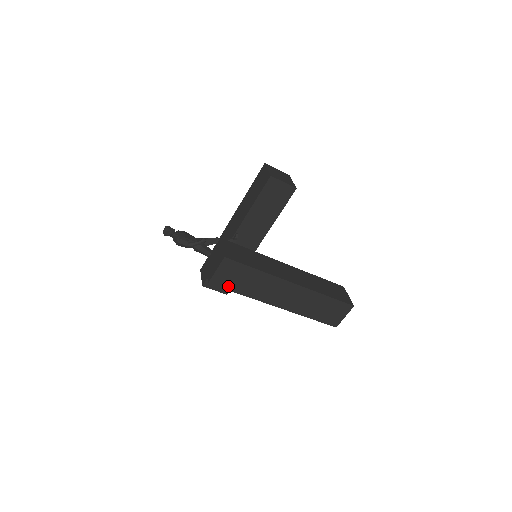
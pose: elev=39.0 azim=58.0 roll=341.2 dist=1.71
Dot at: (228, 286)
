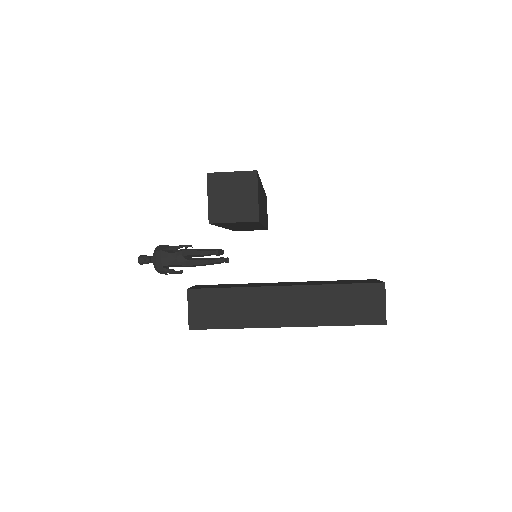
Dot at: occluded
